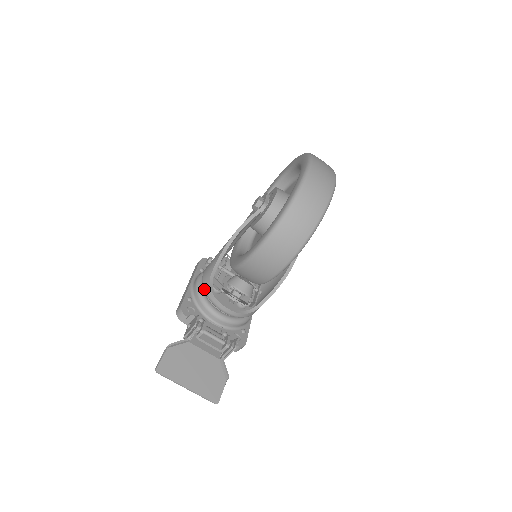
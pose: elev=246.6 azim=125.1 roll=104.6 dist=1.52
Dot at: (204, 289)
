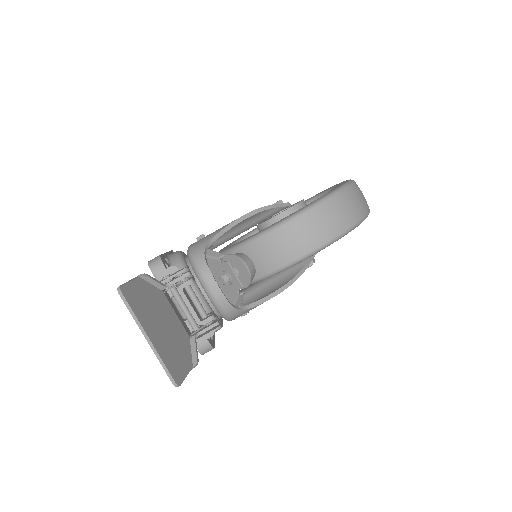
Dot at: (192, 255)
